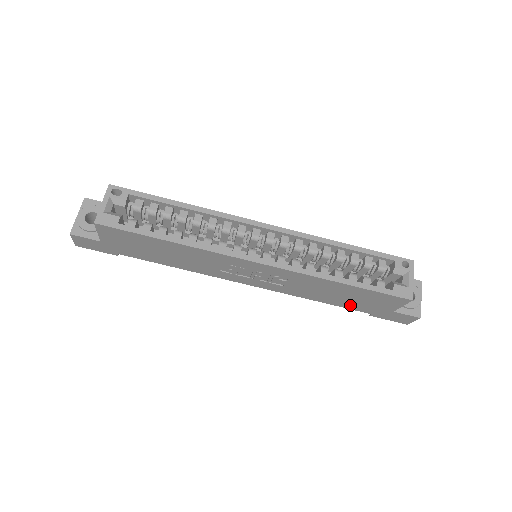
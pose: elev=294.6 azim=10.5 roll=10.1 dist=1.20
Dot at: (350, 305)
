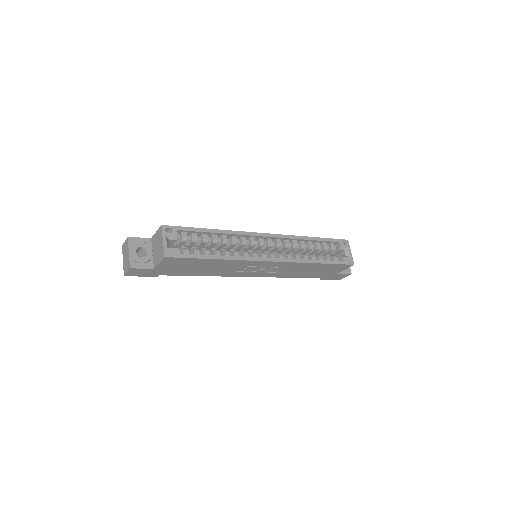
Dot at: (312, 275)
